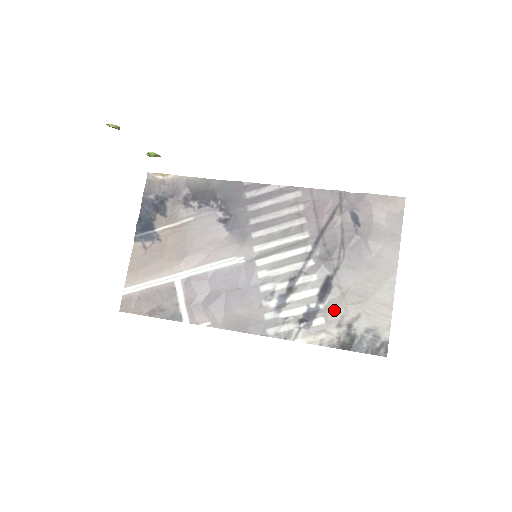
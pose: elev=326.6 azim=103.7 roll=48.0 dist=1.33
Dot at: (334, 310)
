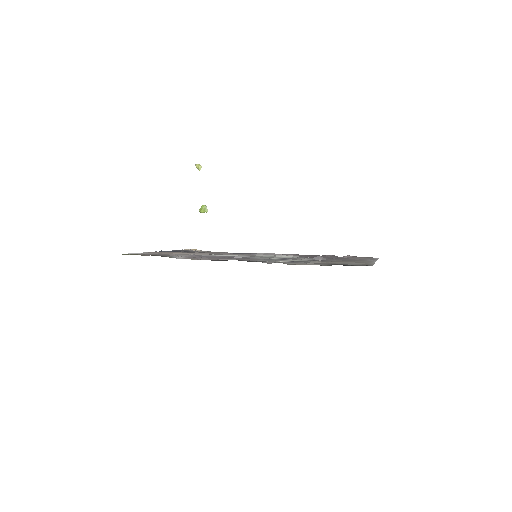
Dot at: (321, 262)
